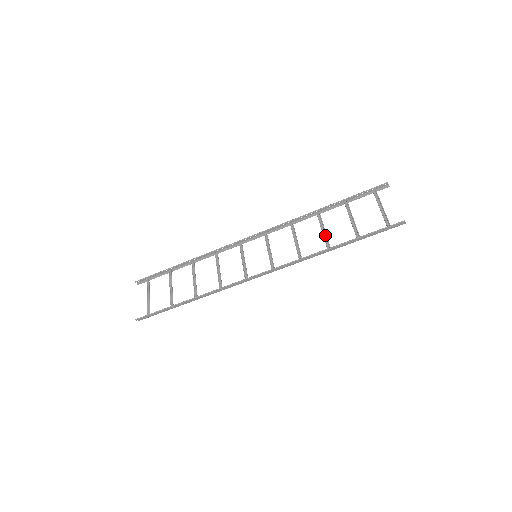
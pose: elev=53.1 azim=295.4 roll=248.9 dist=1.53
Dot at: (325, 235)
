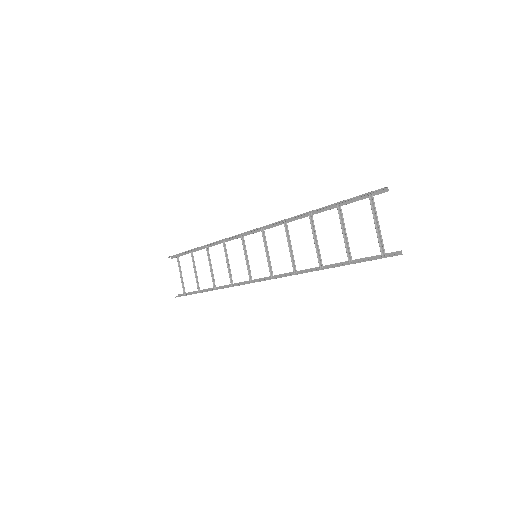
Dot at: (317, 247)
